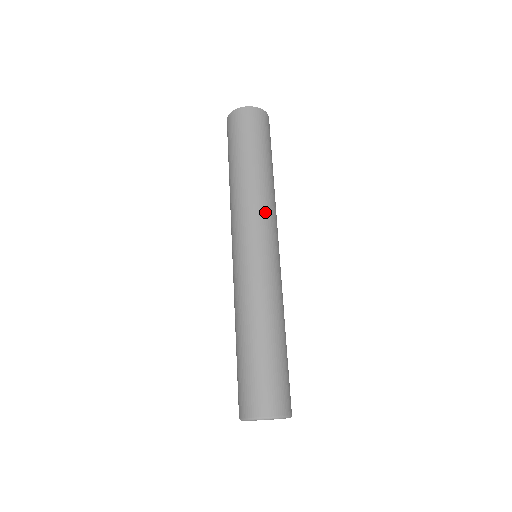
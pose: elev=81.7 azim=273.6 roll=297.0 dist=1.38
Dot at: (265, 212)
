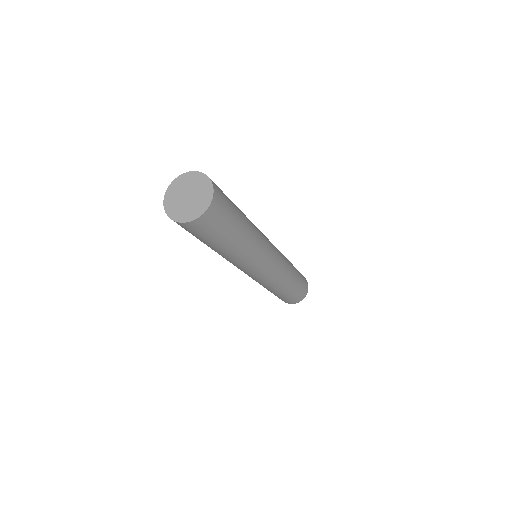
Dot at: (256, 260)
